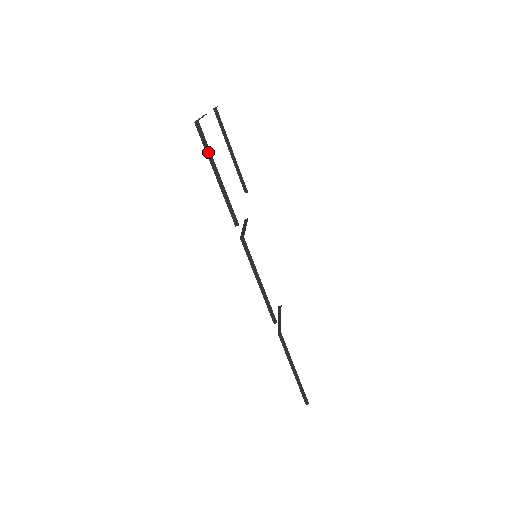
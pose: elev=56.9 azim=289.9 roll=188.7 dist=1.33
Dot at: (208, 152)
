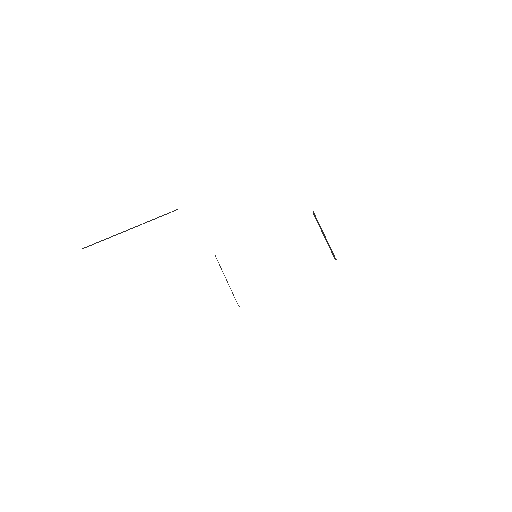
Dot at: occluded
